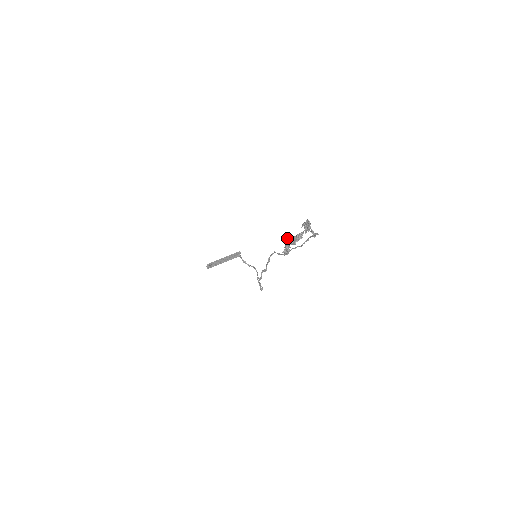
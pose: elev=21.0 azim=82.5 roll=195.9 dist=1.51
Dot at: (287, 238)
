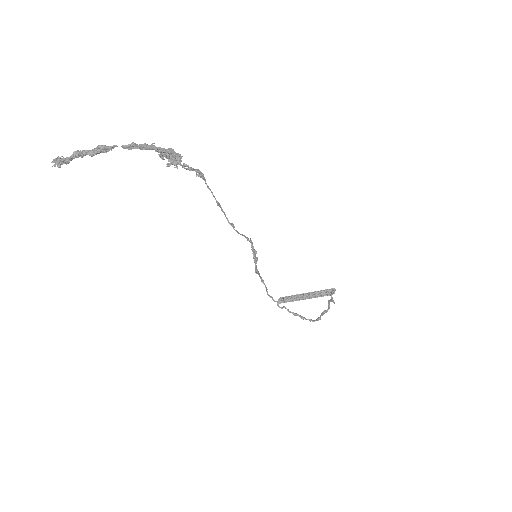
Dot at: (79, 152)
